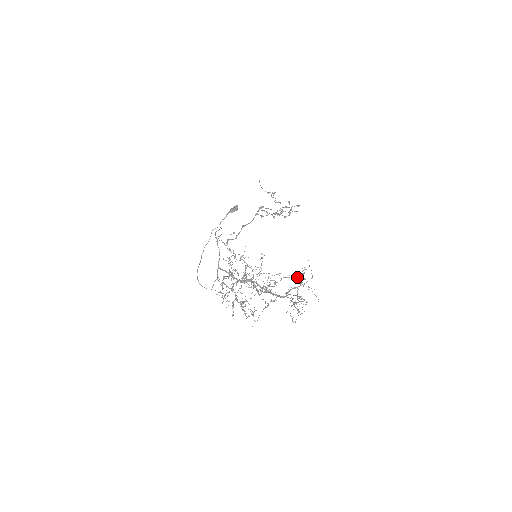
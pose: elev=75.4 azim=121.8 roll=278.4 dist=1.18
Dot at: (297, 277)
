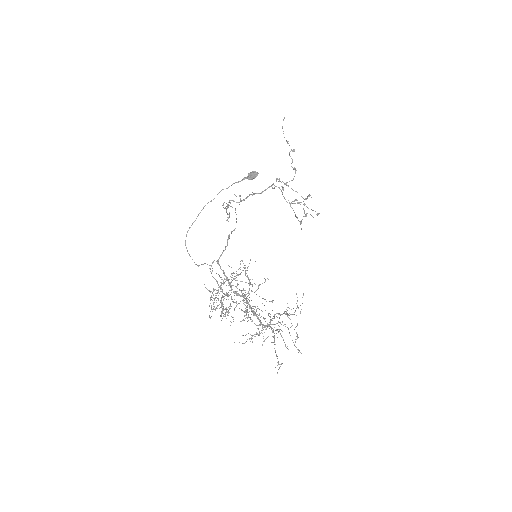
Dot at: (288, 314)
